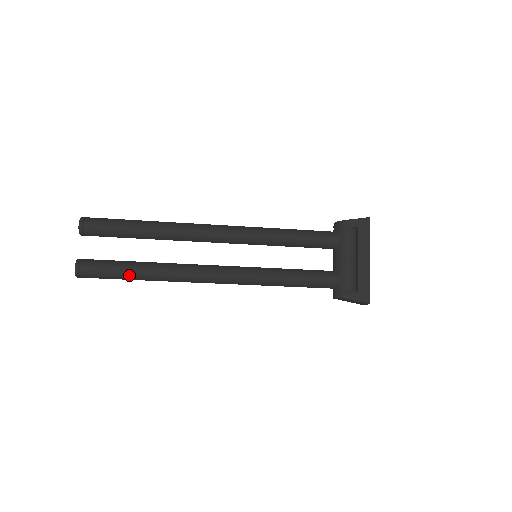
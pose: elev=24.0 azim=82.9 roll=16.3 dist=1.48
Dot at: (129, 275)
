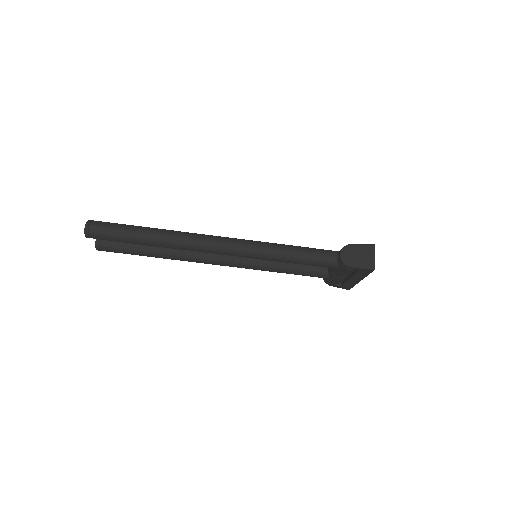
Dot at: (138, 227)
